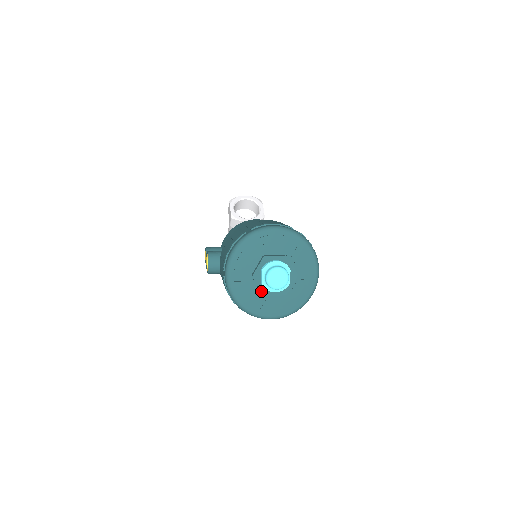
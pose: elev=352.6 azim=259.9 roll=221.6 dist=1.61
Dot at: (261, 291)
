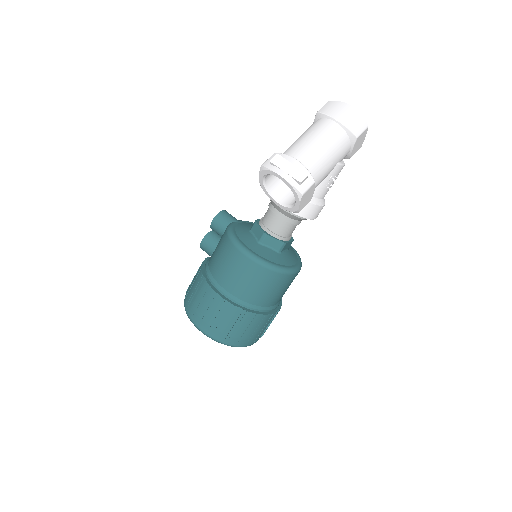
Dot at: occluded
